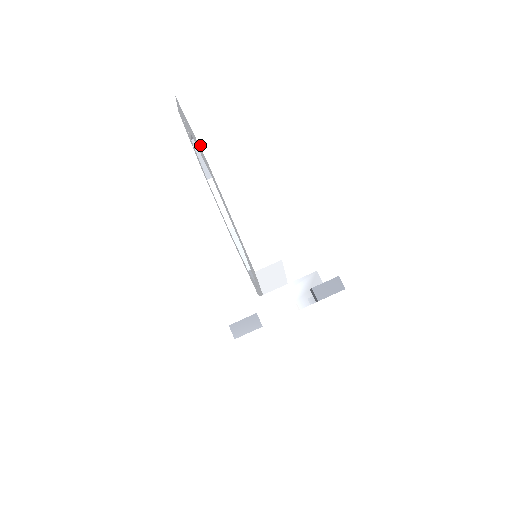
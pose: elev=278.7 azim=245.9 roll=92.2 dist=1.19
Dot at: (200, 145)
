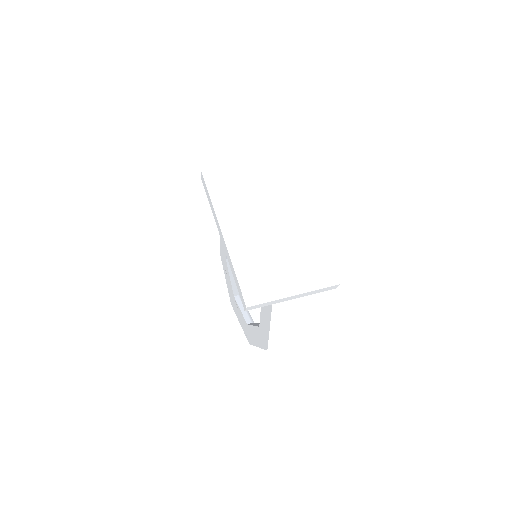
Dot at: occluded
